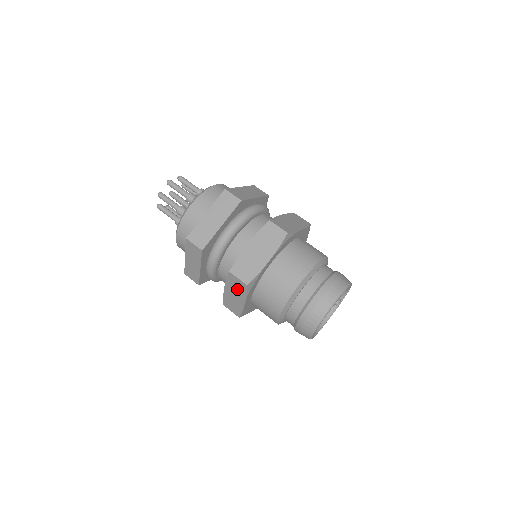
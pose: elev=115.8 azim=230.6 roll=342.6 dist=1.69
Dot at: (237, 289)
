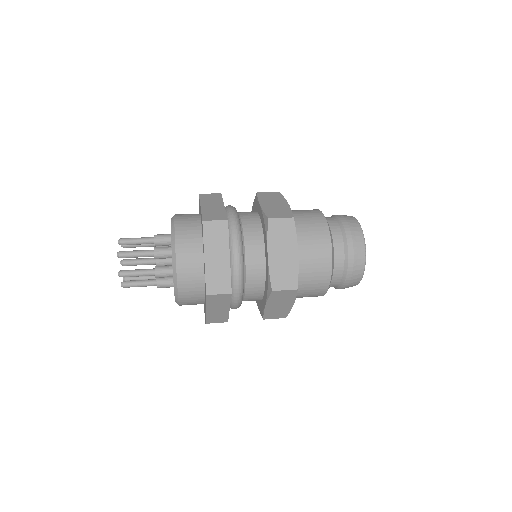
Dot at: (283, 299)
